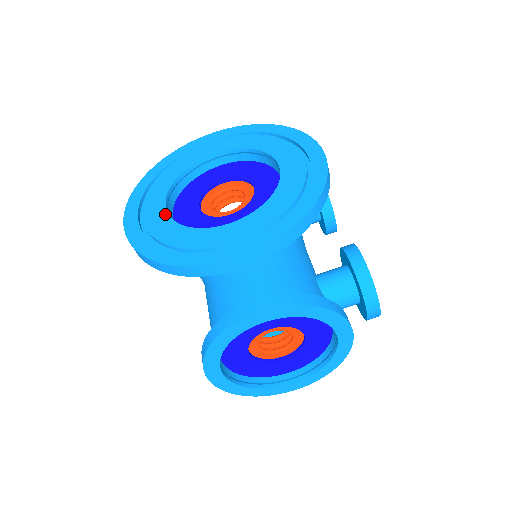
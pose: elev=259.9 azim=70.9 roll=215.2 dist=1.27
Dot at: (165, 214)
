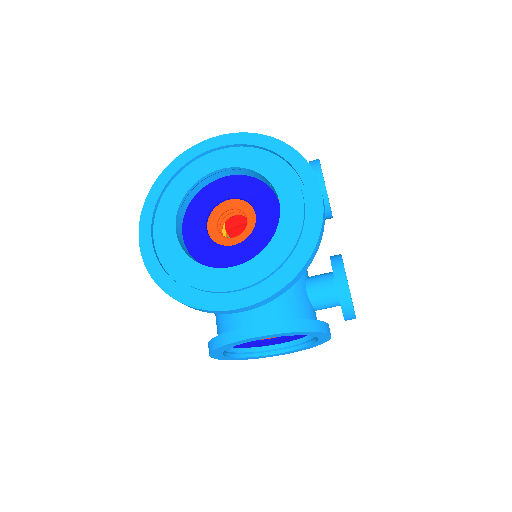
Dot at: (176, 241)
